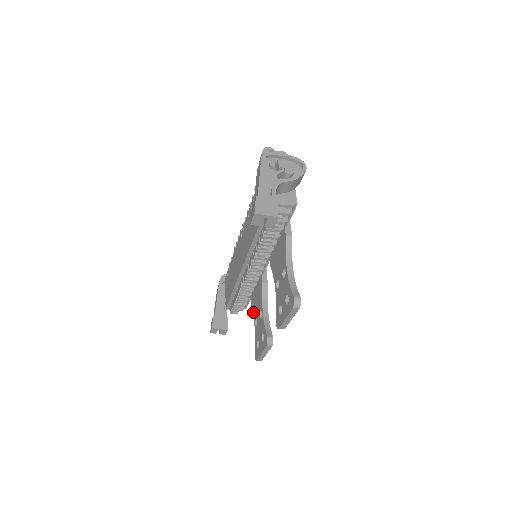
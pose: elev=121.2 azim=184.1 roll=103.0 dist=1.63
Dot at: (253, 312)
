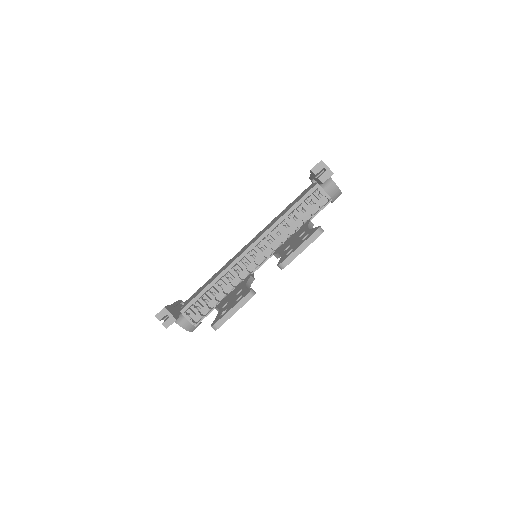
Dot at: (219, 306)
